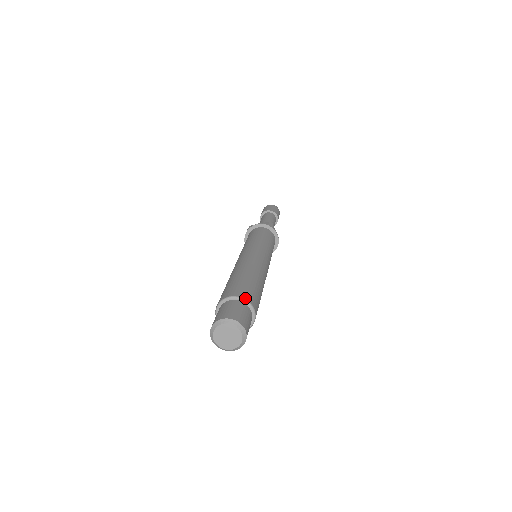
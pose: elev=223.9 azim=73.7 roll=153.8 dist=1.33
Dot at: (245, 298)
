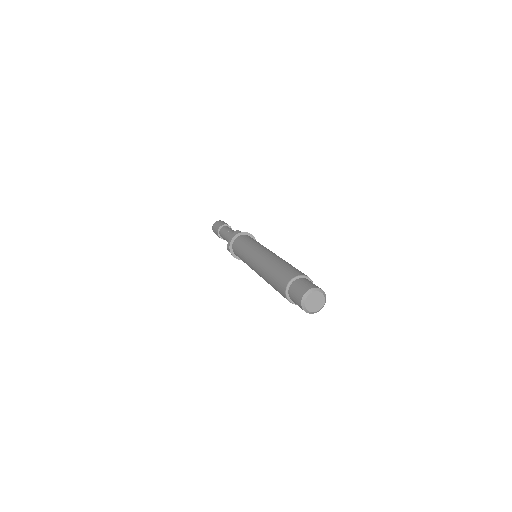
Dot at: occluded
